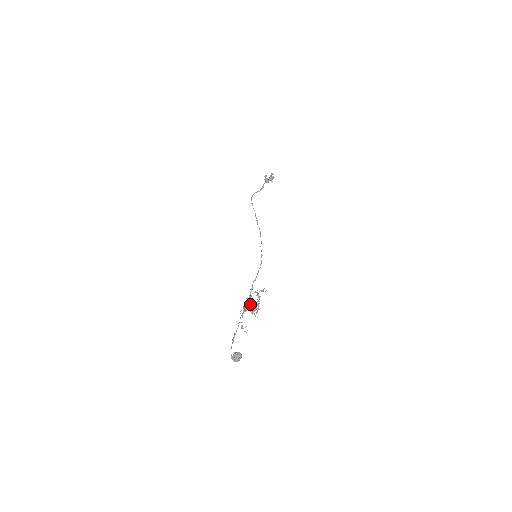
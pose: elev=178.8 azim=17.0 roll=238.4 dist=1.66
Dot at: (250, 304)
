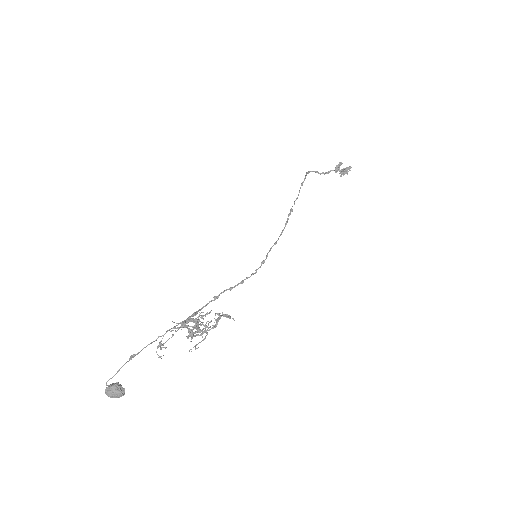
Dot at: occluded
